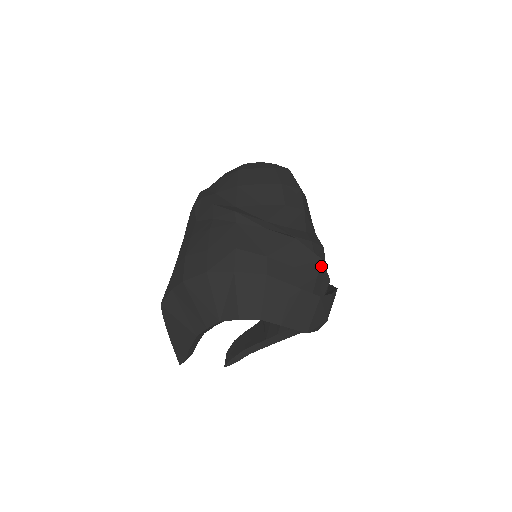
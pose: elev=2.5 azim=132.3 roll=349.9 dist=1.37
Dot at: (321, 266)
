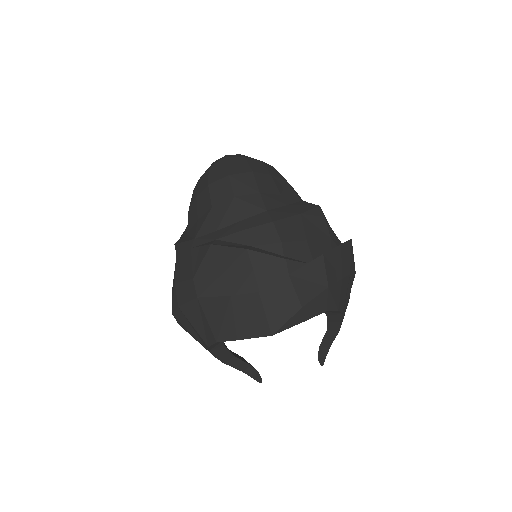
Dot at: (251, 256)
